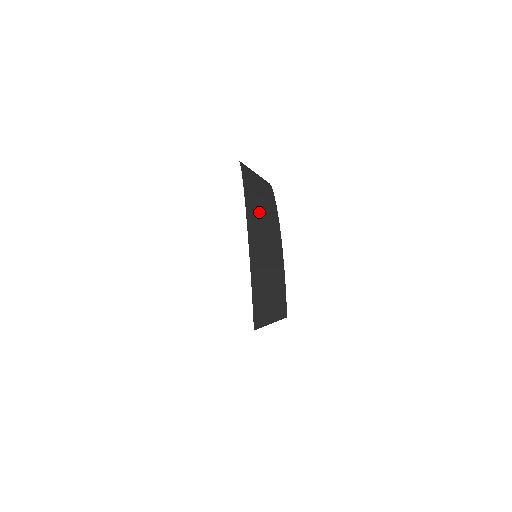
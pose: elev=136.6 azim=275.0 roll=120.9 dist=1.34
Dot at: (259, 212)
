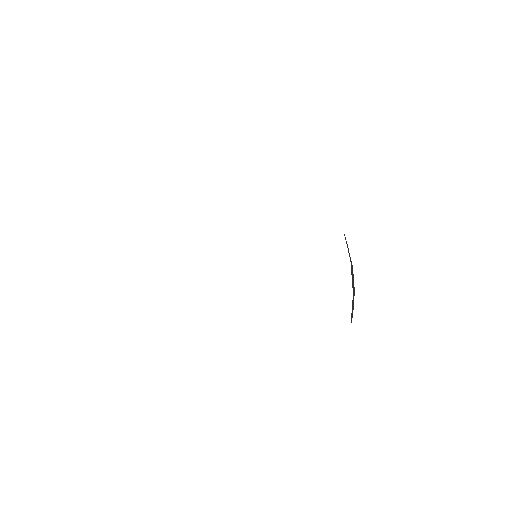
Dot at: occluded
